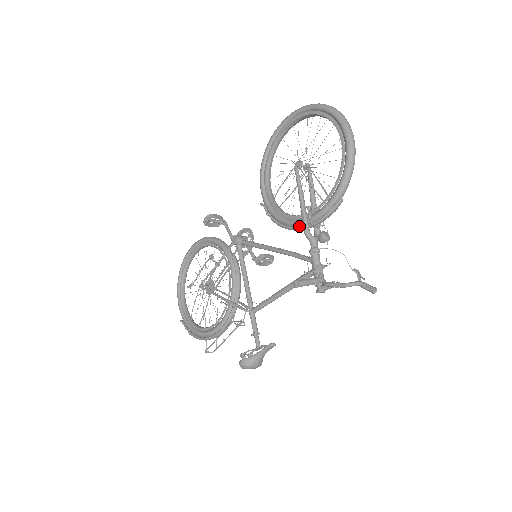
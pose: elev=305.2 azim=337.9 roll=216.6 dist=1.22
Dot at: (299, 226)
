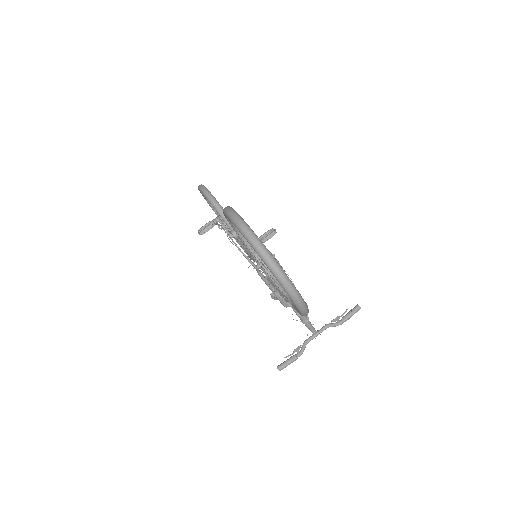
Dot at: occluded
